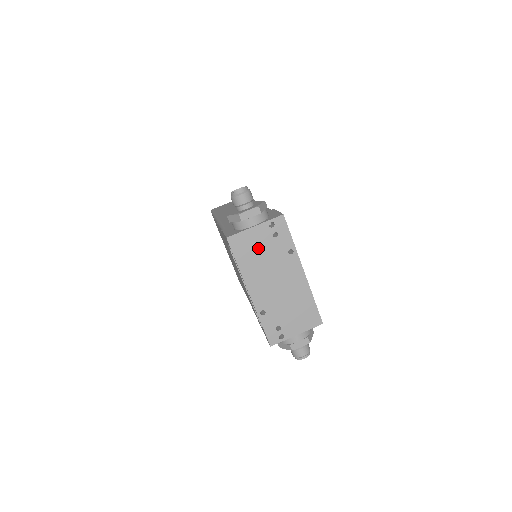
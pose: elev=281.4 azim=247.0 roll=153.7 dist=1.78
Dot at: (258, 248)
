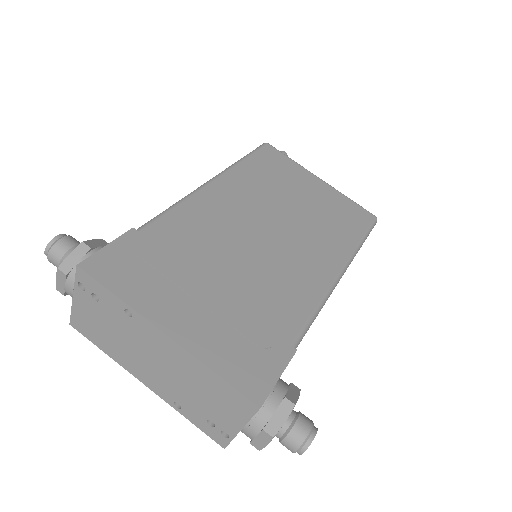
Dot at: (100, 323)
